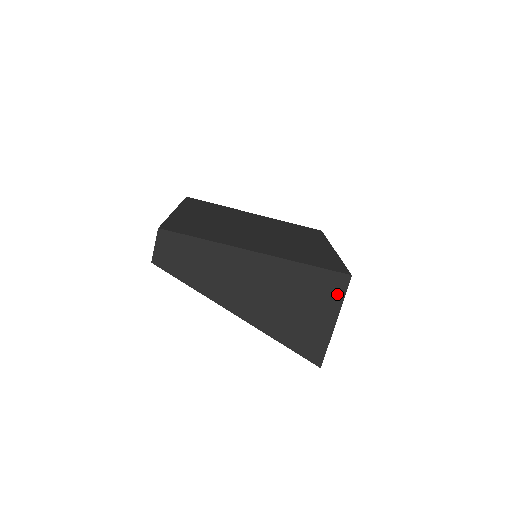
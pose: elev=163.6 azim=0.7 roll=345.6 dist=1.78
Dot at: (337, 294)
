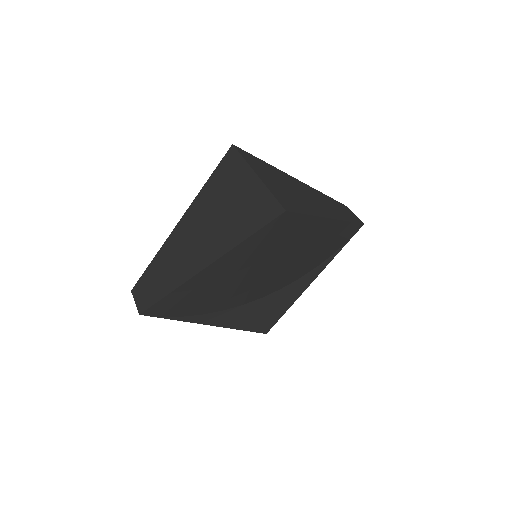
Dot at: (237, 164)
